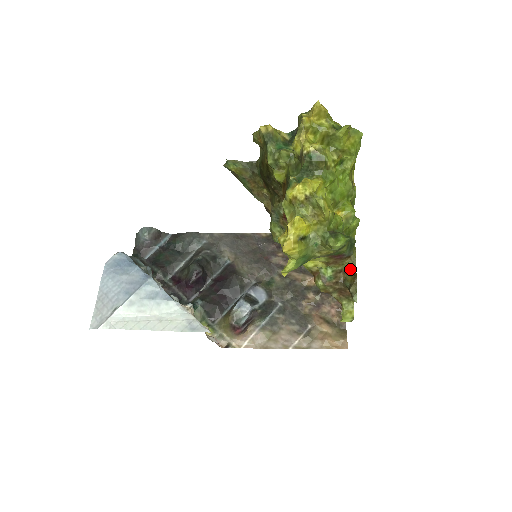
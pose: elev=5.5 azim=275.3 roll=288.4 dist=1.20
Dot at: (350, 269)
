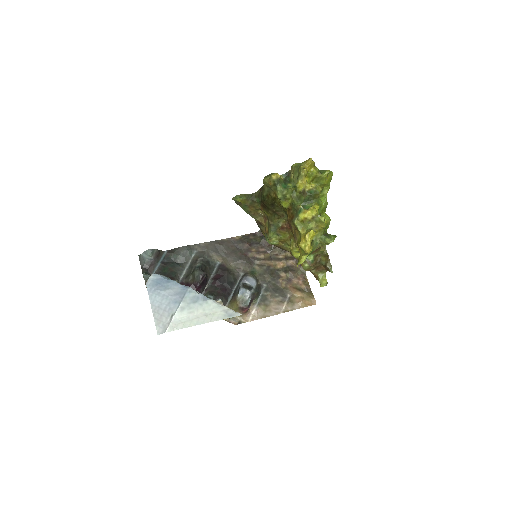
Dot at: (323, 253)
